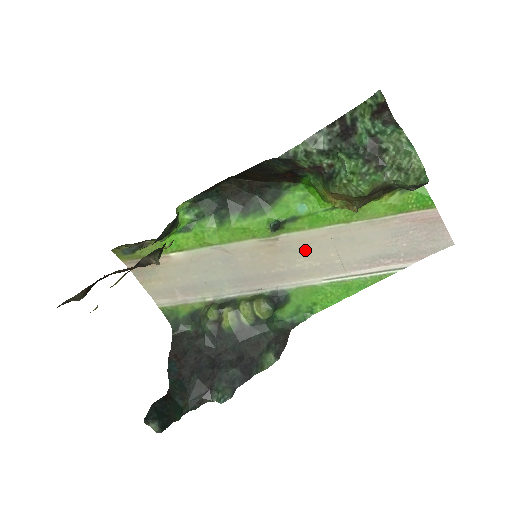
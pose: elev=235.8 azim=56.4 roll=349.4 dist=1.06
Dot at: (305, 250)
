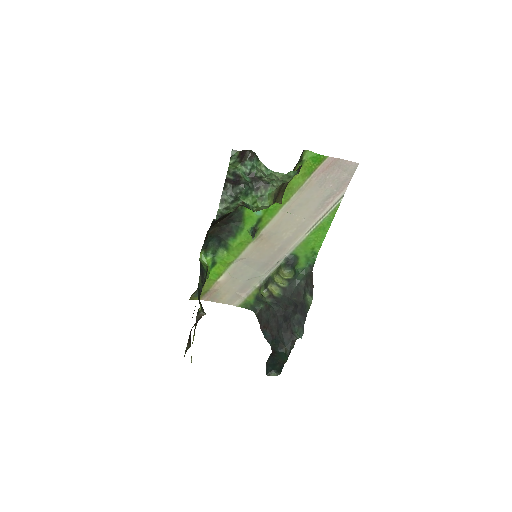
Dot at: (281, 228)
